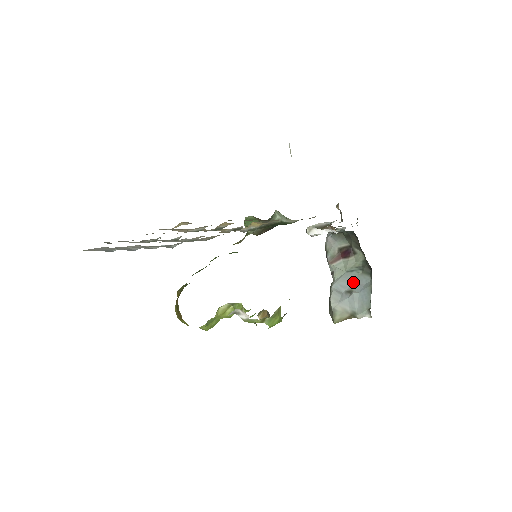
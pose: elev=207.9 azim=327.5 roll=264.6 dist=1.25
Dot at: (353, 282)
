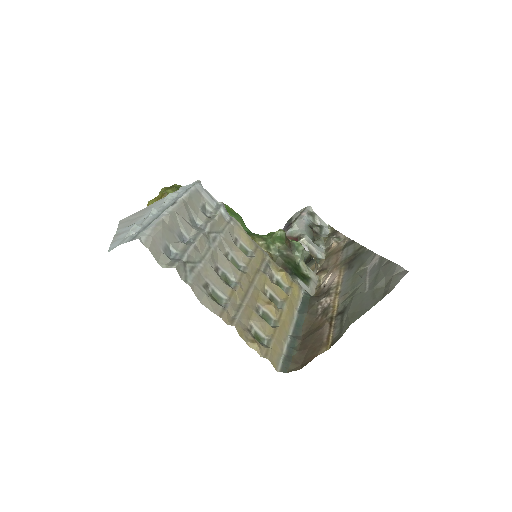
Dot at: occluded
